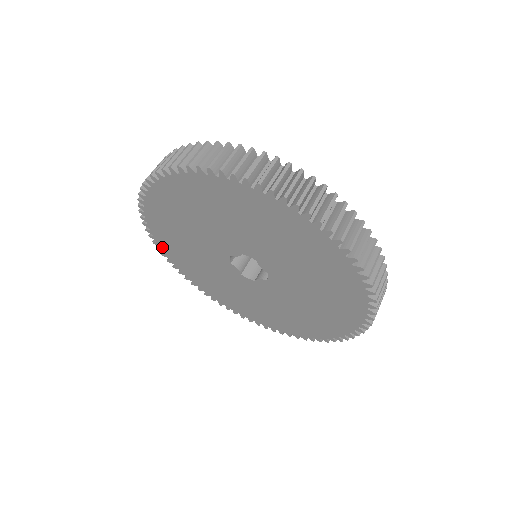
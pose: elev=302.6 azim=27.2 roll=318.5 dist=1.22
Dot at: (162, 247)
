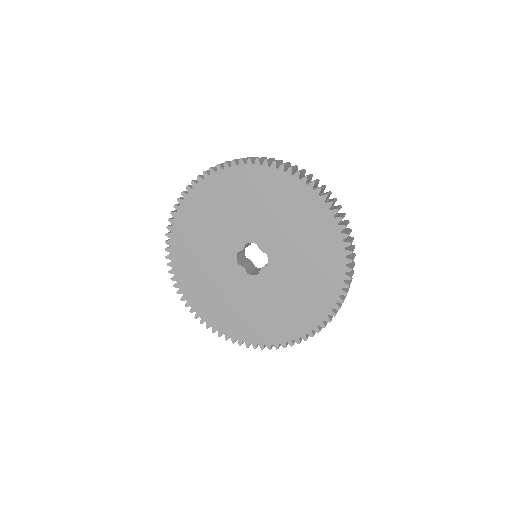
Dot at: (181, 287)
